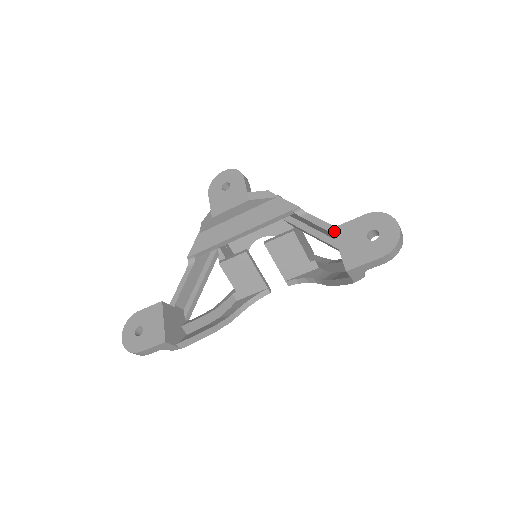
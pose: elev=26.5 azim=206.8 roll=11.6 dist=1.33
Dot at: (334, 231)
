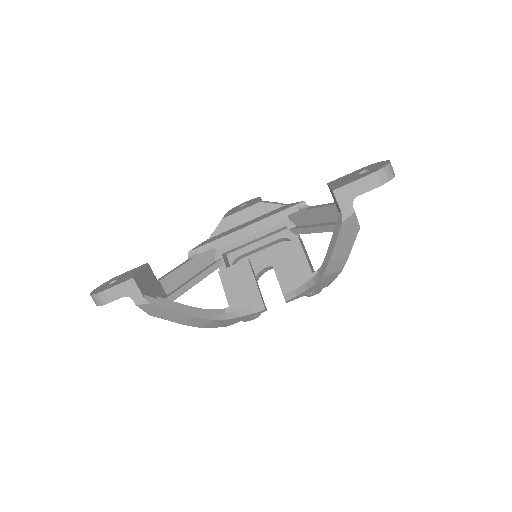
Dot at: (329, 183)
